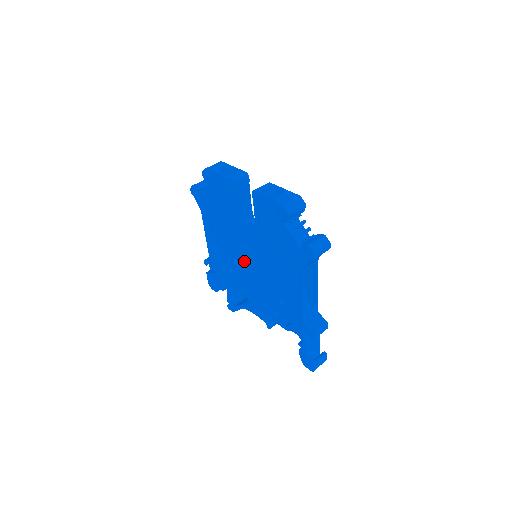
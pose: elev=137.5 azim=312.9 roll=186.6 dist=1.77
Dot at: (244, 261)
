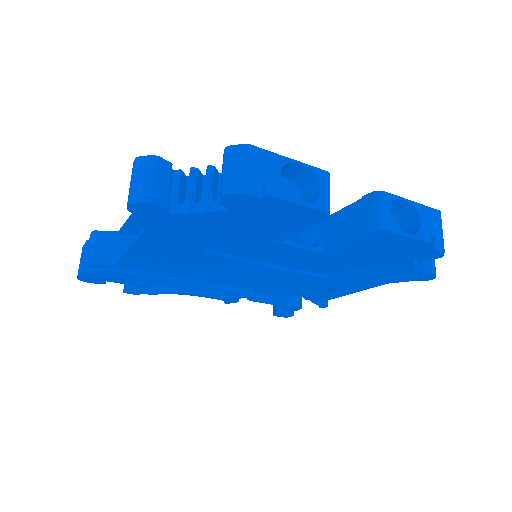
Dot at: (240, 272)
